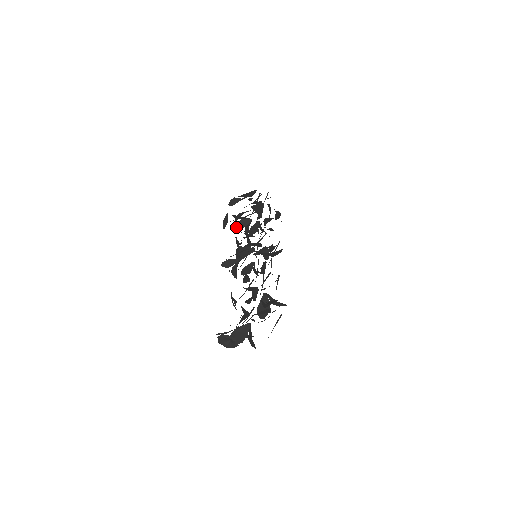
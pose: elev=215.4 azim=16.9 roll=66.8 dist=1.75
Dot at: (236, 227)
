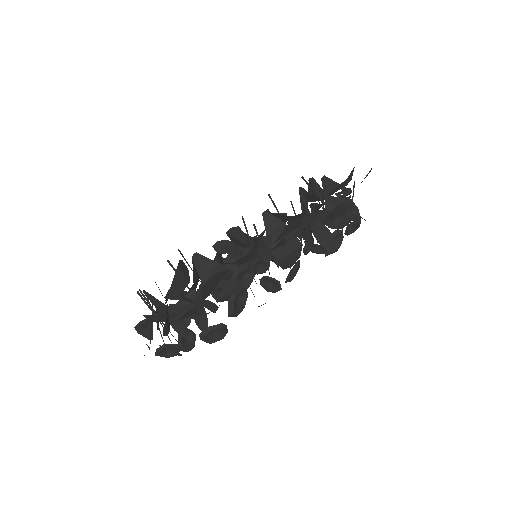
Dot at: occluded
